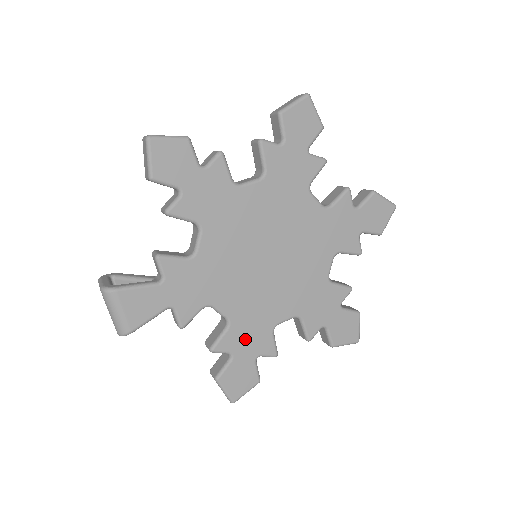
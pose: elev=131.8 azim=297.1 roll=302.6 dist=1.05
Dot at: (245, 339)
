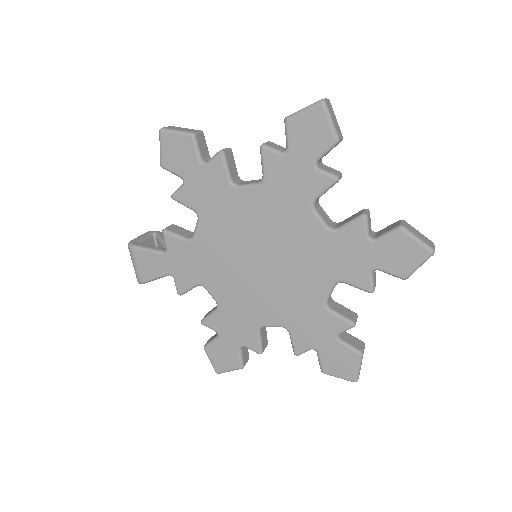
Dot at: (231, 326)
